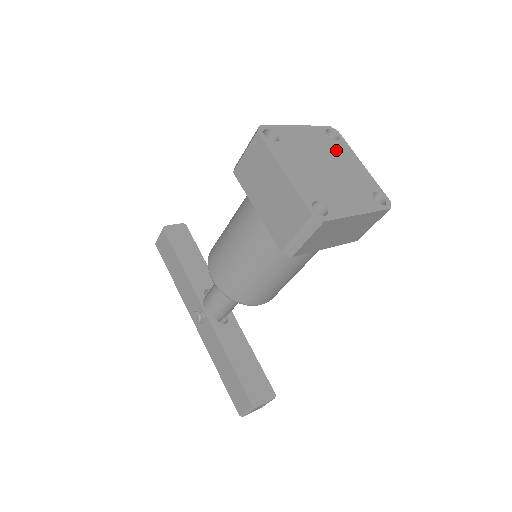
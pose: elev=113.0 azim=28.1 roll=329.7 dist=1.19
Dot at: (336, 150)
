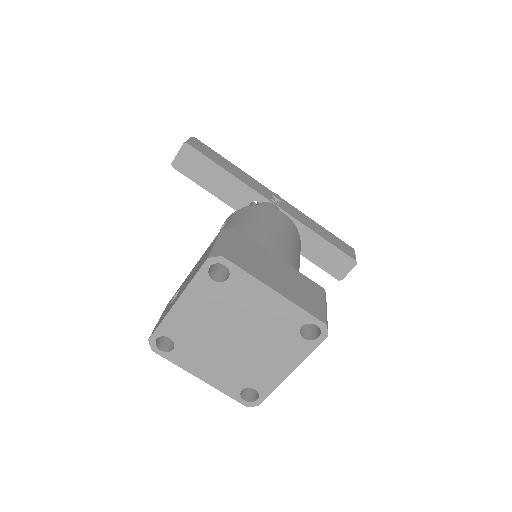
Dot at: (234, 298)
